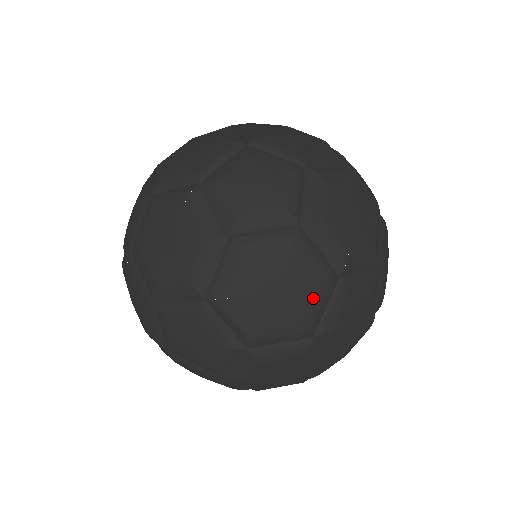
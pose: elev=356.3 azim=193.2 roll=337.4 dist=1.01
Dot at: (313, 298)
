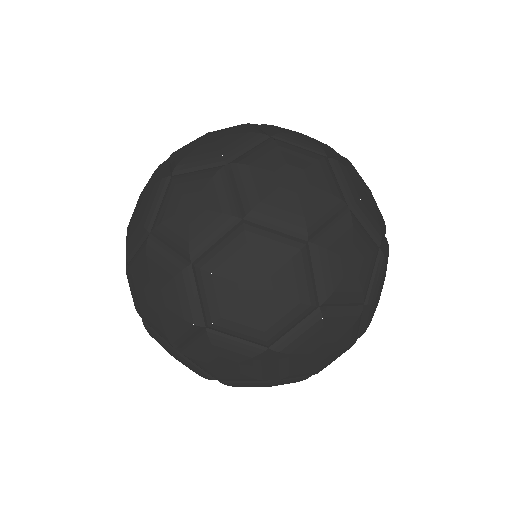
Dot at: occluded
